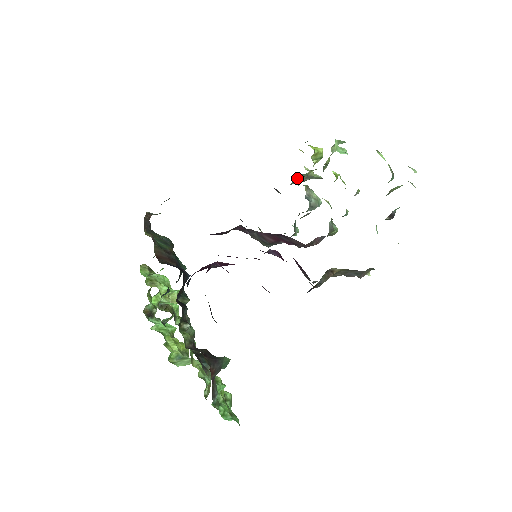
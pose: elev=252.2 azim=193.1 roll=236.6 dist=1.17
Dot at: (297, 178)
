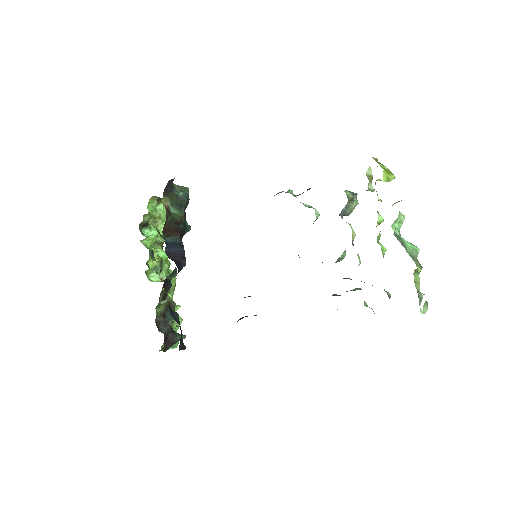
Dot at: occluded
